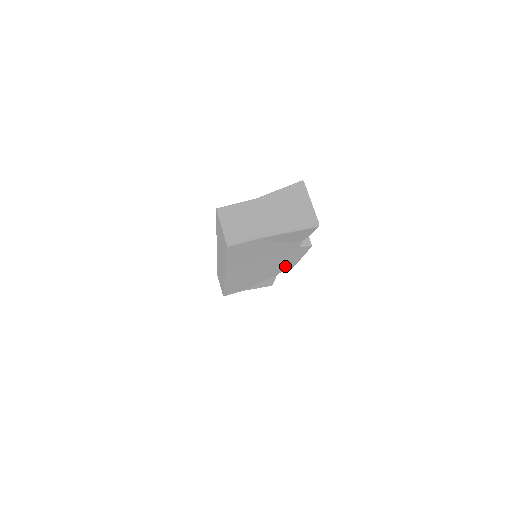
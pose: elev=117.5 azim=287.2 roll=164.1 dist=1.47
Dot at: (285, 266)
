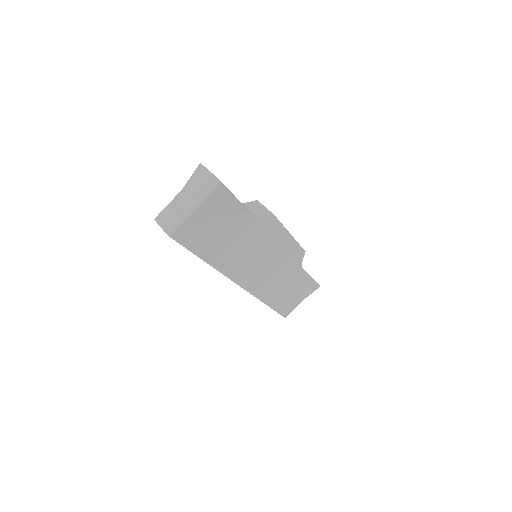
Dot at: (291, 253)
